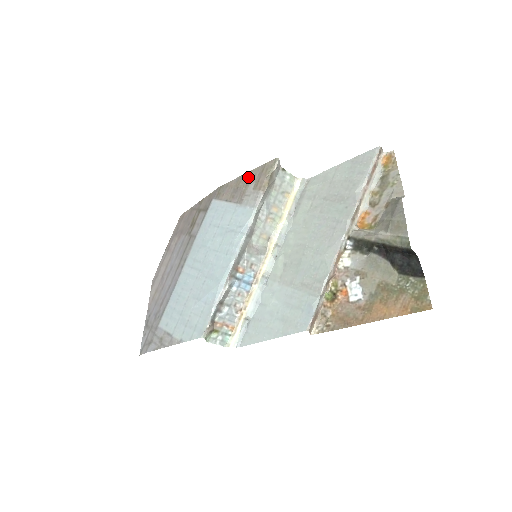
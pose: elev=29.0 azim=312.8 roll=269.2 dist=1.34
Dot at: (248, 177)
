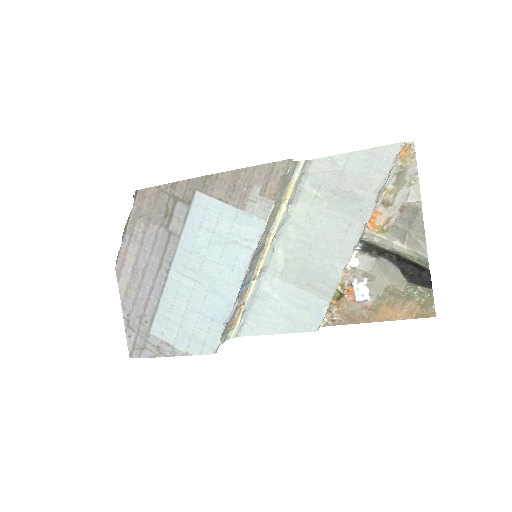
Dot at: (250, 175)
